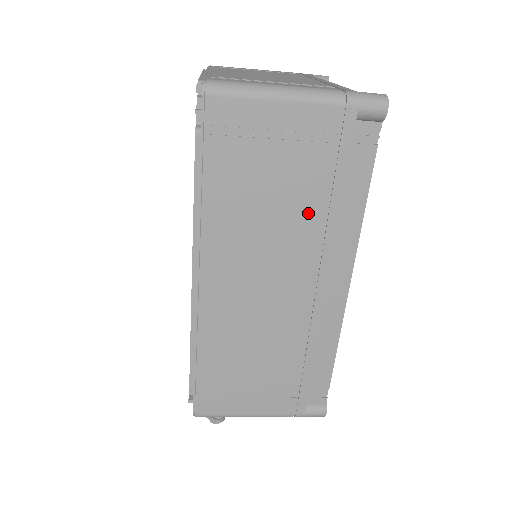
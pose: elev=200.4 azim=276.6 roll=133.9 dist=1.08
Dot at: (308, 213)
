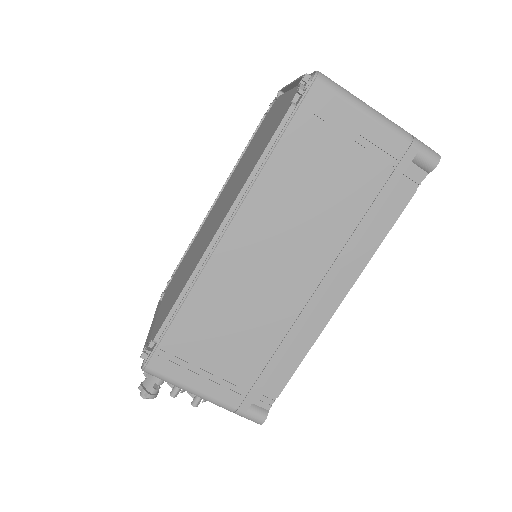
Dot at: (343, 217)
